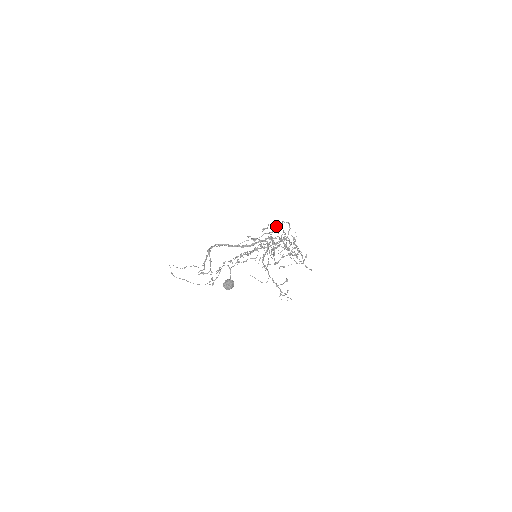
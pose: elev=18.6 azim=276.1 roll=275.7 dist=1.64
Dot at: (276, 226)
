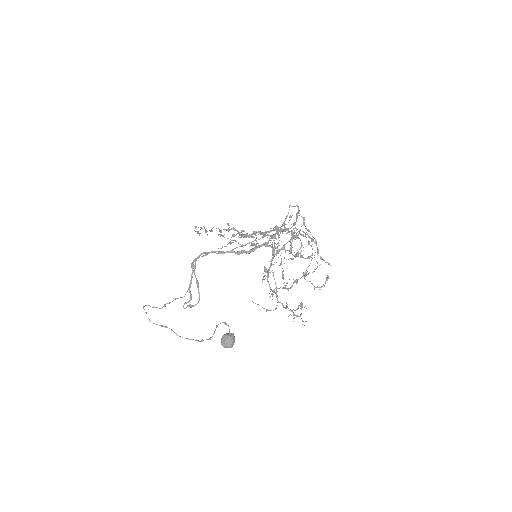
Dot at: (283, 231)
